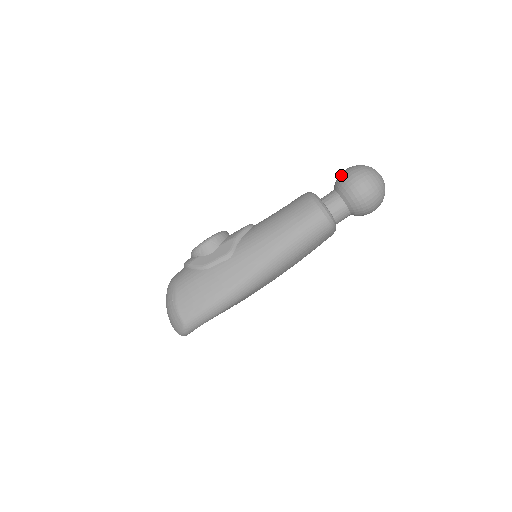
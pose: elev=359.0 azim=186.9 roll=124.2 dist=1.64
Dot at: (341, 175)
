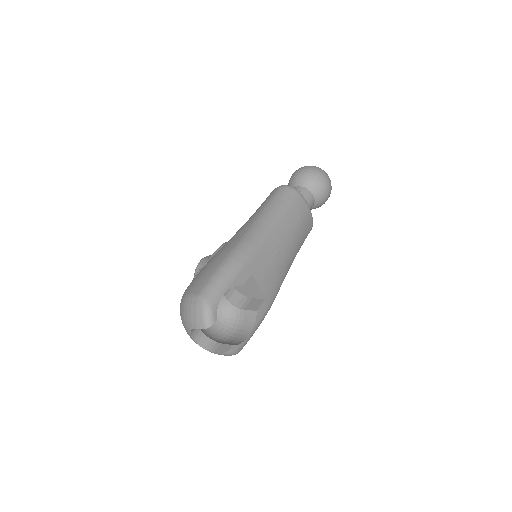
Dot at: occluded
